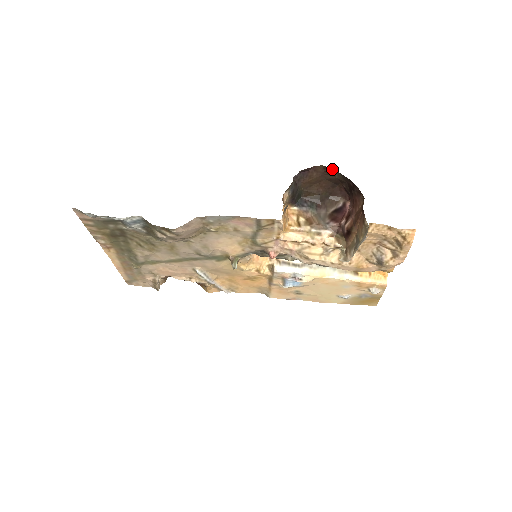
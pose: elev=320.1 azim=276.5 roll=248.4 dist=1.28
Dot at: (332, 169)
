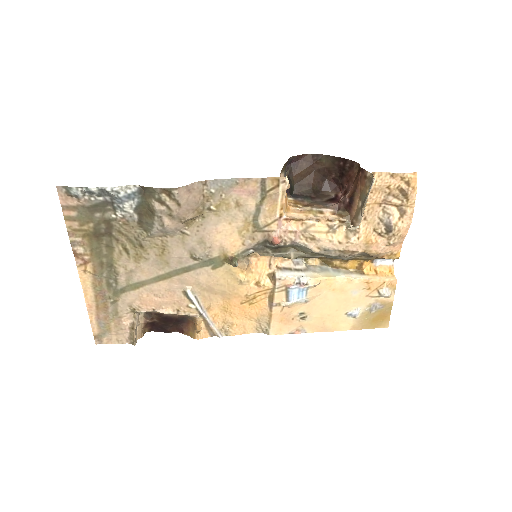
Dot at: (320, 155)
